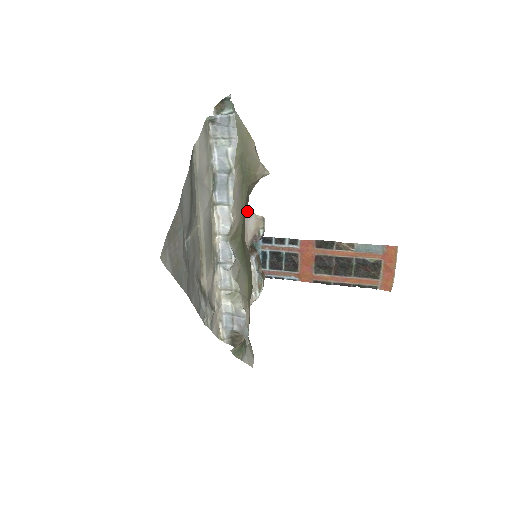
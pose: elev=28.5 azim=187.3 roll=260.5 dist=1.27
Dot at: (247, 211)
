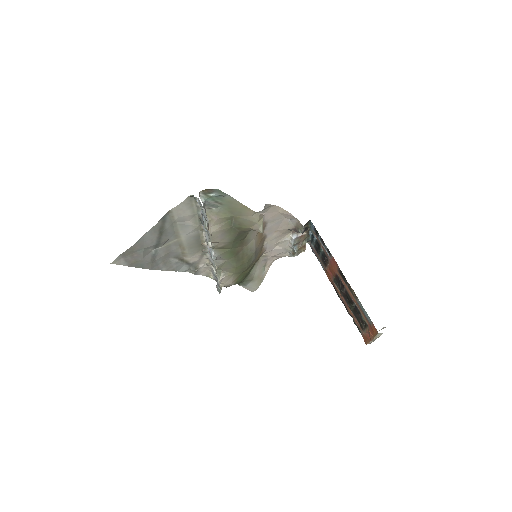
Dot at: (289, 215)
